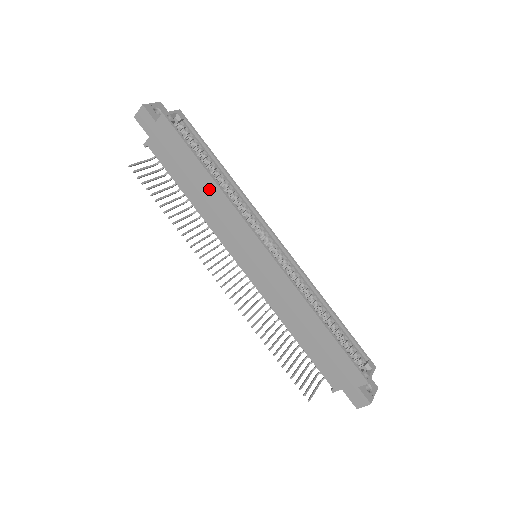
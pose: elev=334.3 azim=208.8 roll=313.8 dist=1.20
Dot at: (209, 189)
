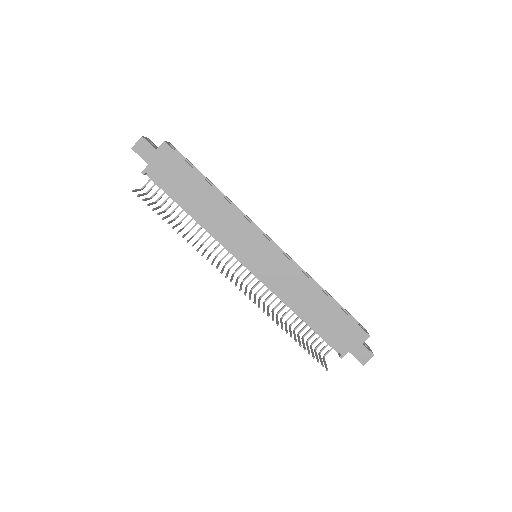
Dot at: (213, 201)
